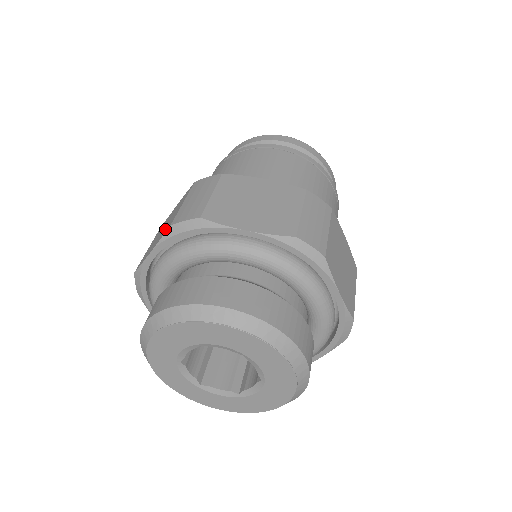
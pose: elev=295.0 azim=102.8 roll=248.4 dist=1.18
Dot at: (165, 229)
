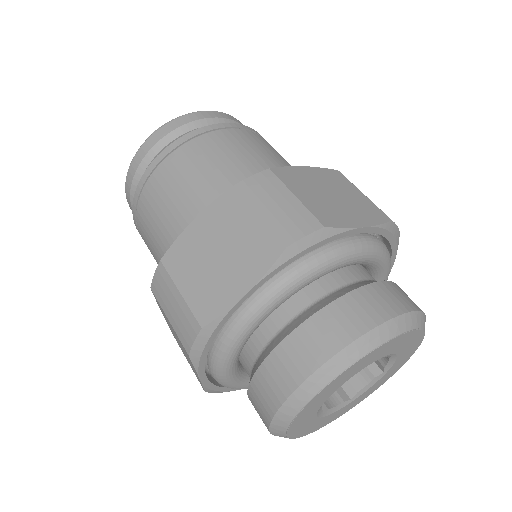
Dot at: (253, 255)
